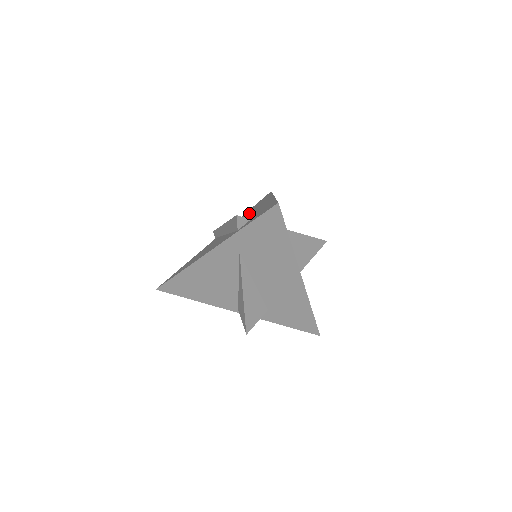
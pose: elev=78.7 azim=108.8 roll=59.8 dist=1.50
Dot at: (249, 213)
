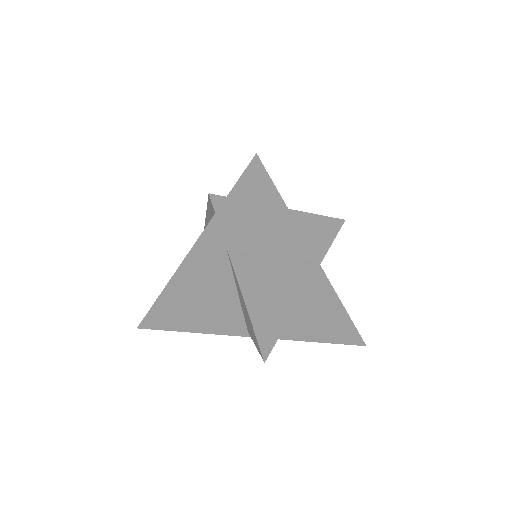
Dot at: occluded
